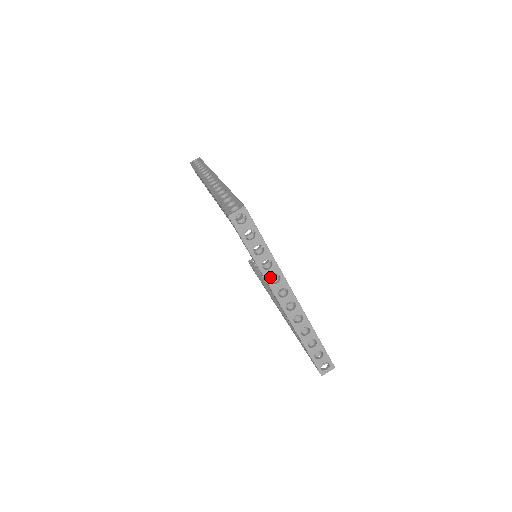
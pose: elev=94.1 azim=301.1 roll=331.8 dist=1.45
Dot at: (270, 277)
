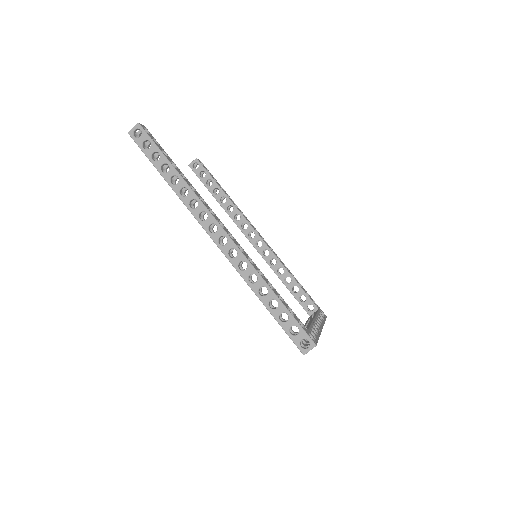
Dot at: occluded
